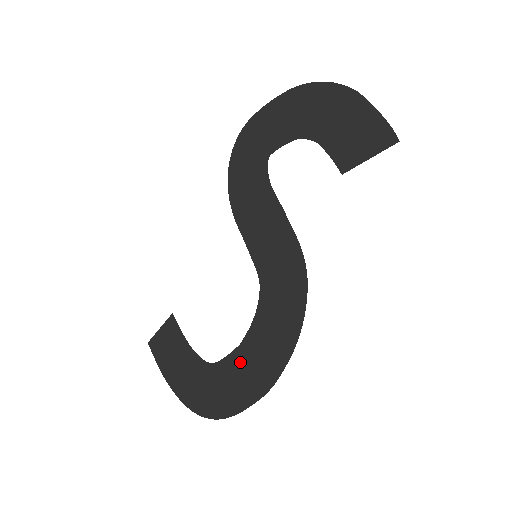
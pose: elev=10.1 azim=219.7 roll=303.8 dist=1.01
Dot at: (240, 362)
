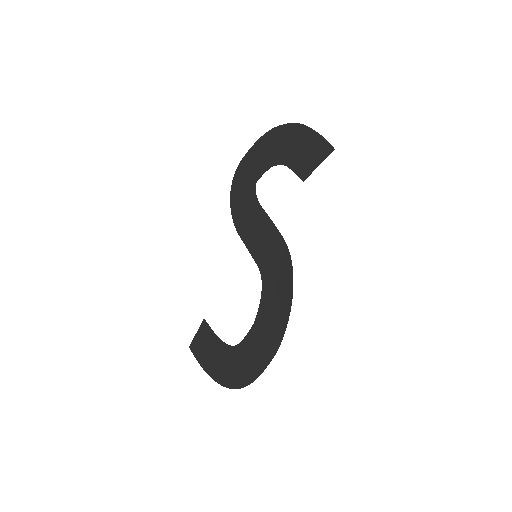
Dot at: (255, 337)
